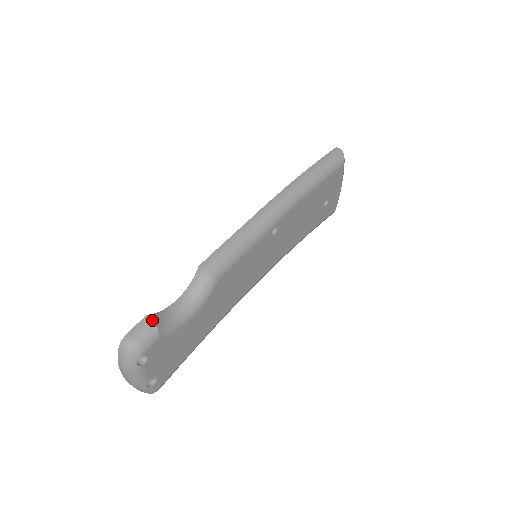
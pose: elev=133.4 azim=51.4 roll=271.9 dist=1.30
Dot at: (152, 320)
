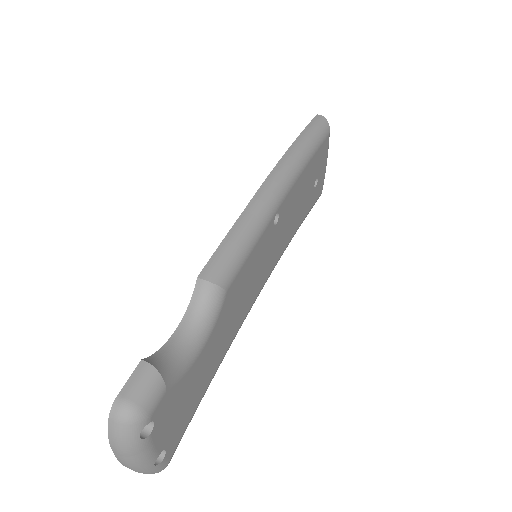
Dot at: (151, 366)
